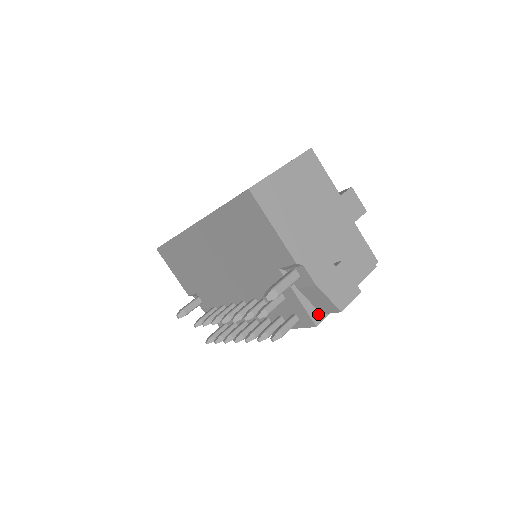
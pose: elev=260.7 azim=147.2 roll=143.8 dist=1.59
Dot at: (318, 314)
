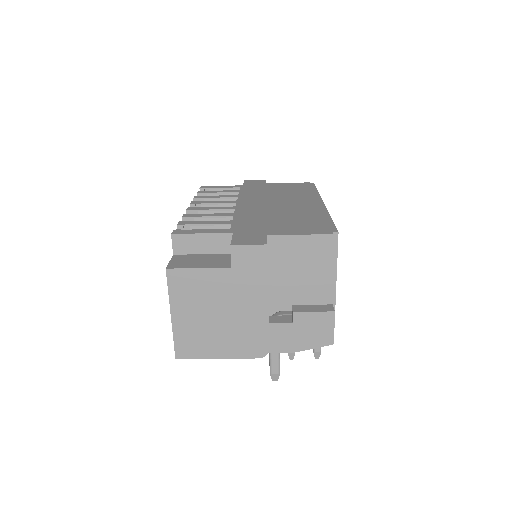
Dot at: occluded
